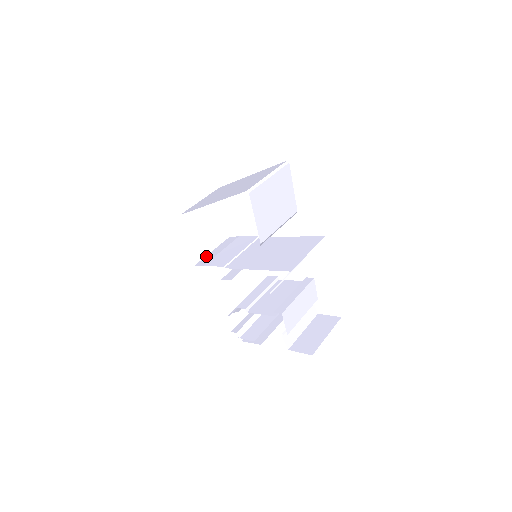
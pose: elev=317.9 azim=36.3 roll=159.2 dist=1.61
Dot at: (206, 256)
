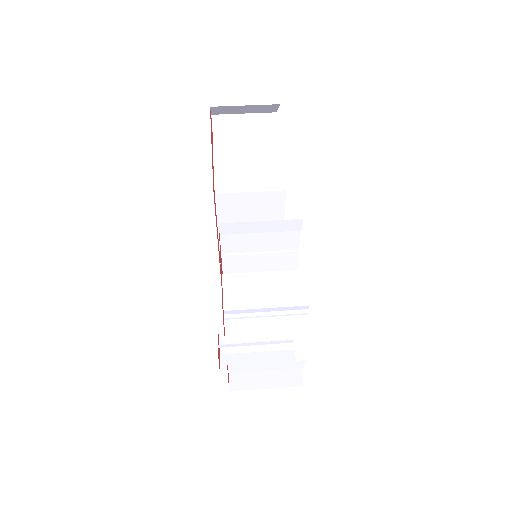
Dot at: occluded
